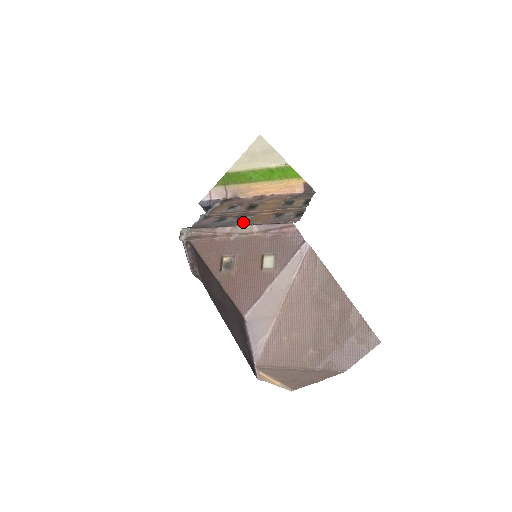
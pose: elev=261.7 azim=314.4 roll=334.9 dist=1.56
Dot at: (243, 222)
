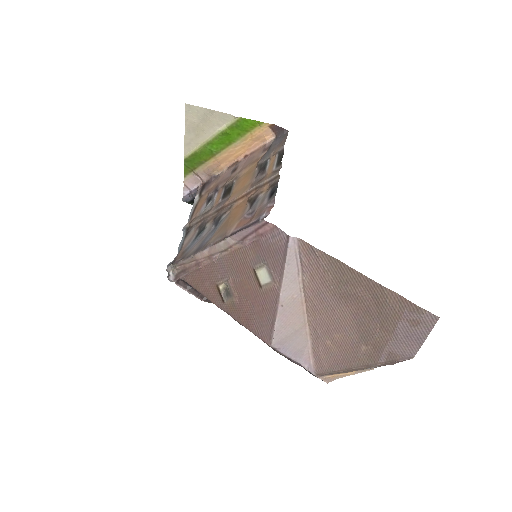
Dot at: (218, 233)
